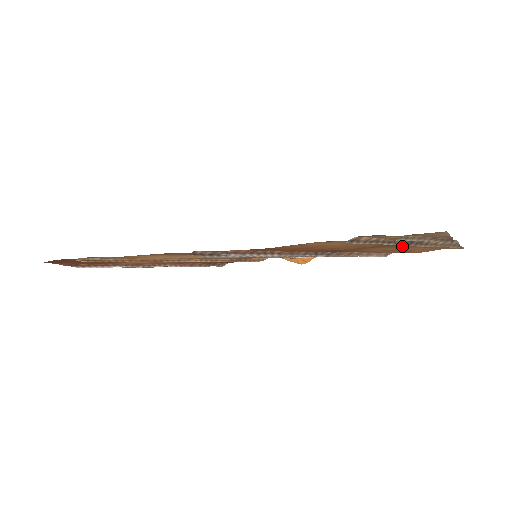
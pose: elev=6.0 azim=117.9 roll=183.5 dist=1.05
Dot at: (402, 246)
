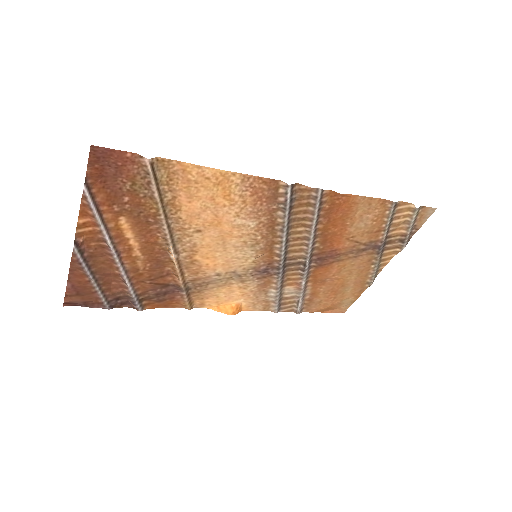
Dot at: (362, 262)
